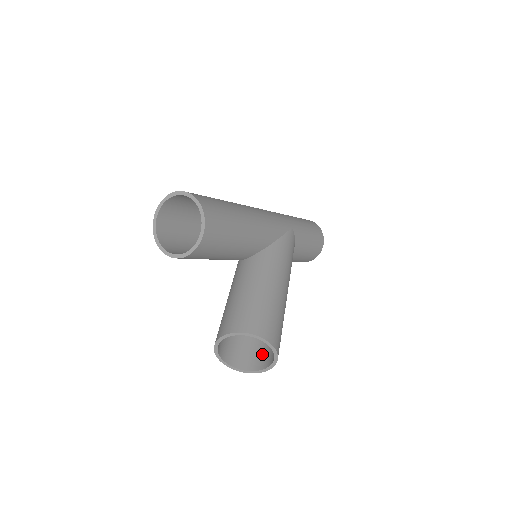
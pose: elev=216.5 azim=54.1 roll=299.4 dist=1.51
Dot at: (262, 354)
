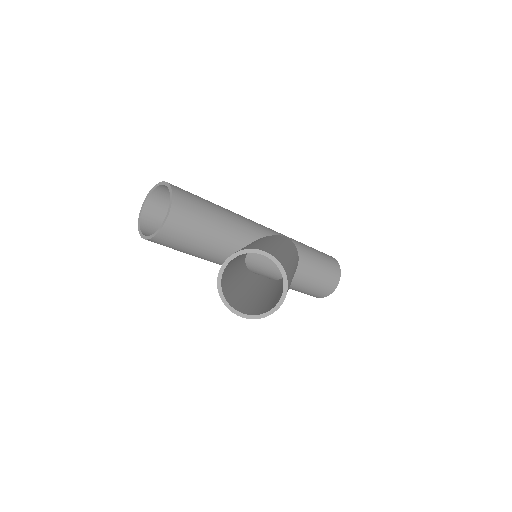
Dot at: (279, 298)
